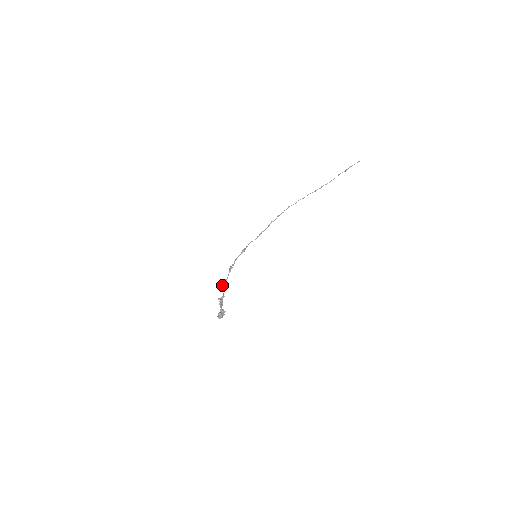
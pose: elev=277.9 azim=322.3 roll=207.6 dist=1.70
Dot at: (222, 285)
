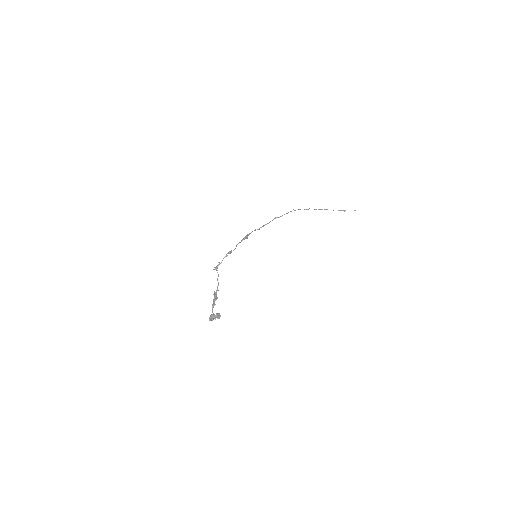
Dot at: (216, 269)
